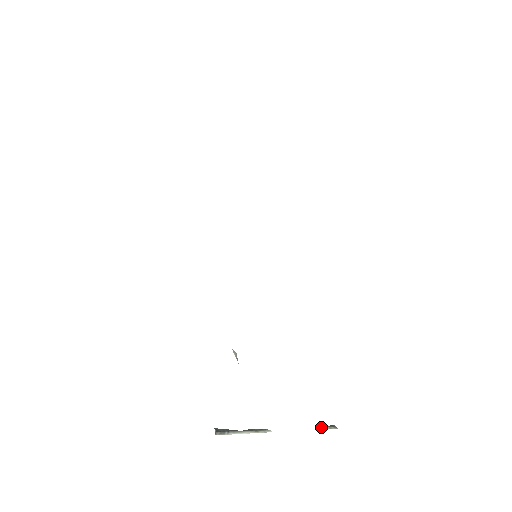
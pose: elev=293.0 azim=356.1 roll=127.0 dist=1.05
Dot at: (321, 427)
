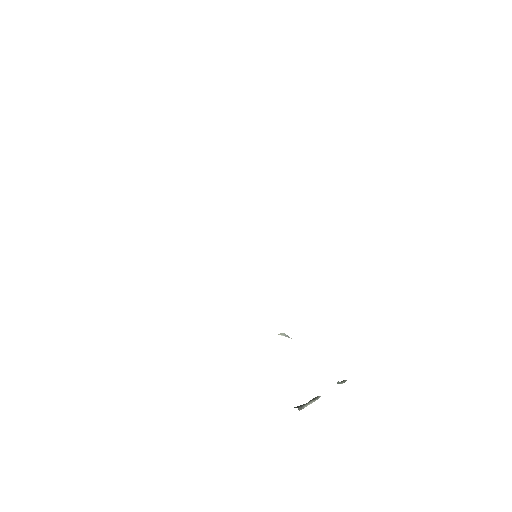
Dot at: (339, 383)
